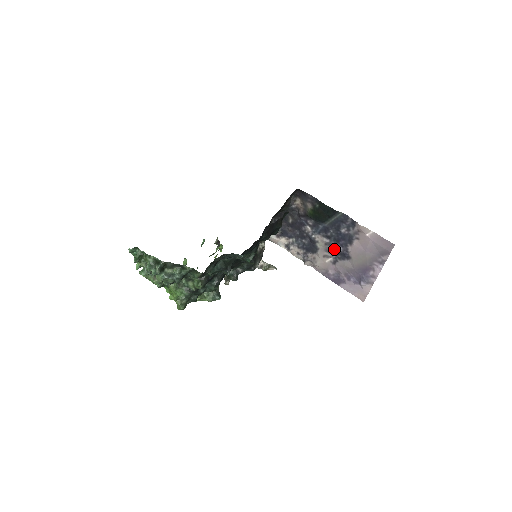
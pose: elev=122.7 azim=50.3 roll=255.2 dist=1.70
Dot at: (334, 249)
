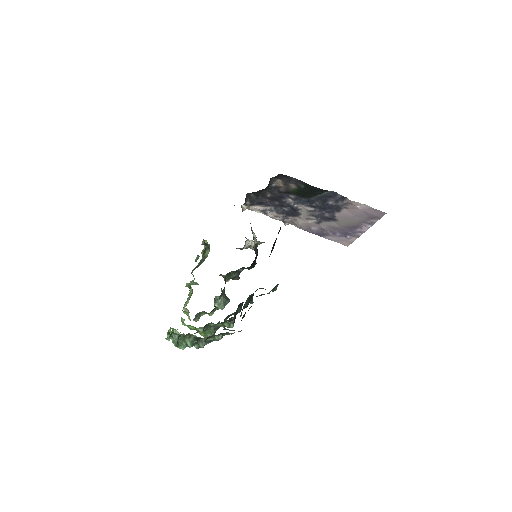
Dot at: (319, 214)
